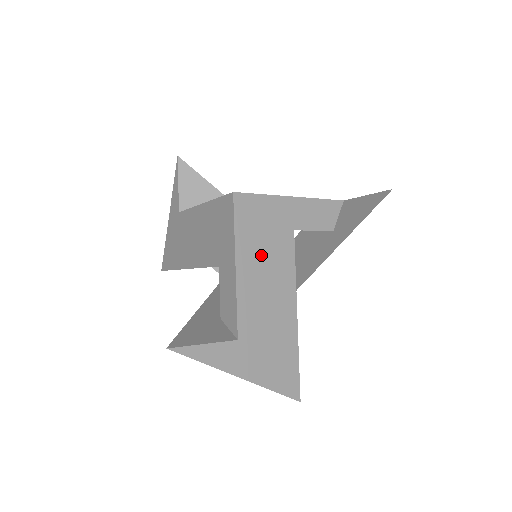
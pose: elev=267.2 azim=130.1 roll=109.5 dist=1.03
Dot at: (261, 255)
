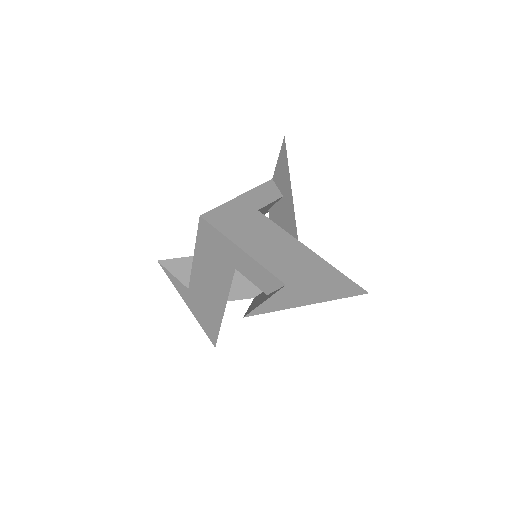
Dot at: (251, 234)
